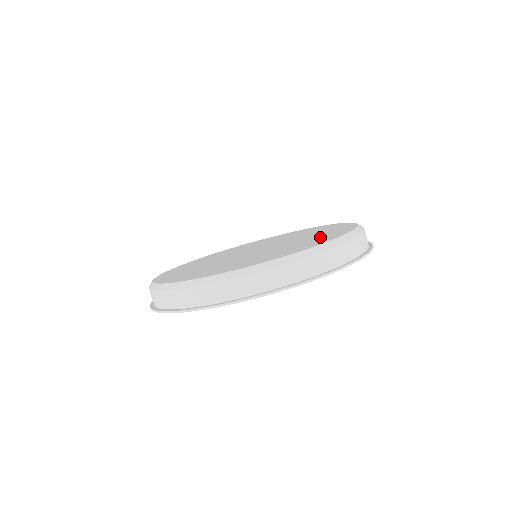
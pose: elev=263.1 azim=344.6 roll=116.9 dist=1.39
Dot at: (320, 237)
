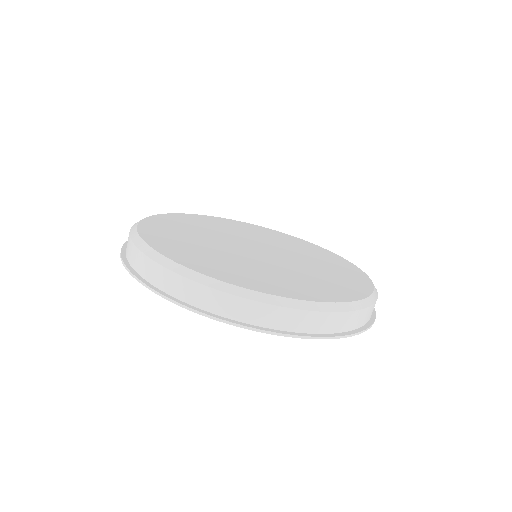
Dot at: (290, 283)
